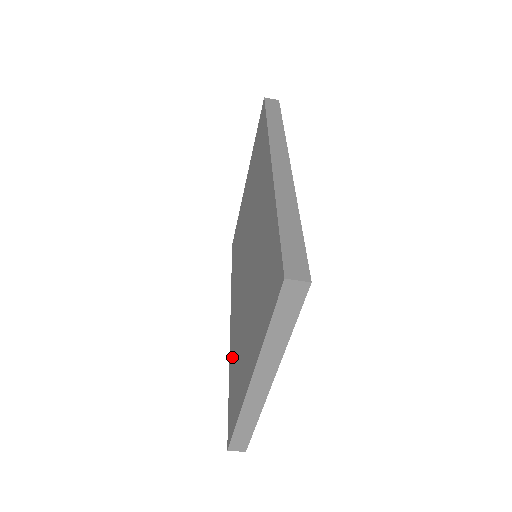
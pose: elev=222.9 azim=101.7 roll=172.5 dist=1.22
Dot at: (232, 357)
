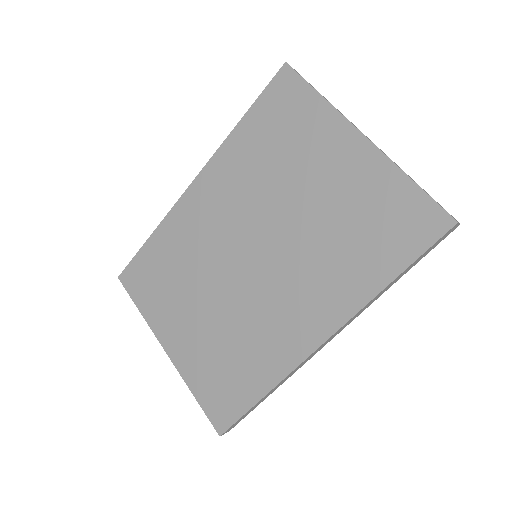
Dot at: (169, 238)
